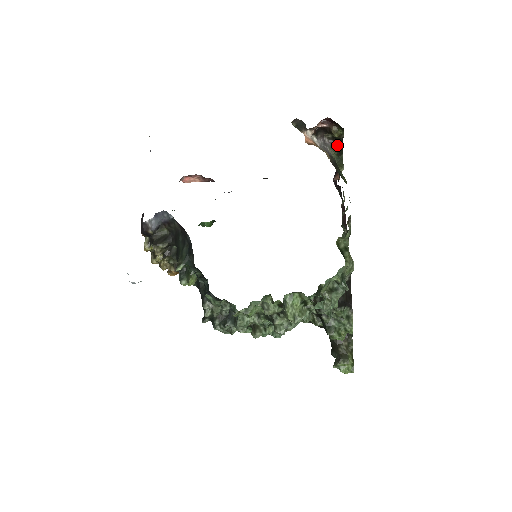
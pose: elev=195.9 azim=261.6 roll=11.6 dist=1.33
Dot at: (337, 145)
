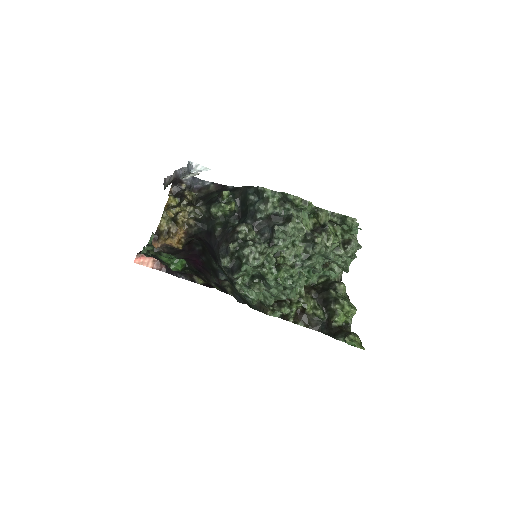
Dot at: occluded
